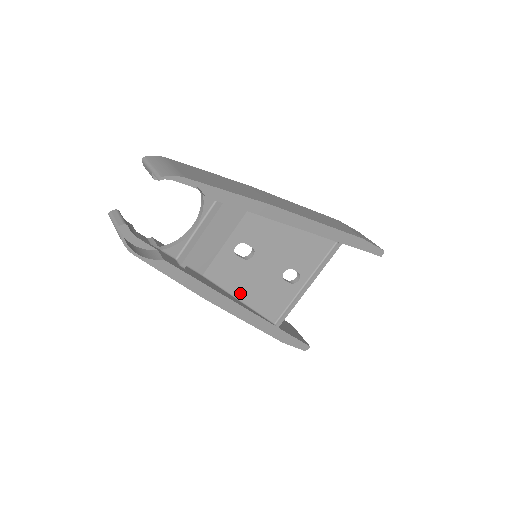
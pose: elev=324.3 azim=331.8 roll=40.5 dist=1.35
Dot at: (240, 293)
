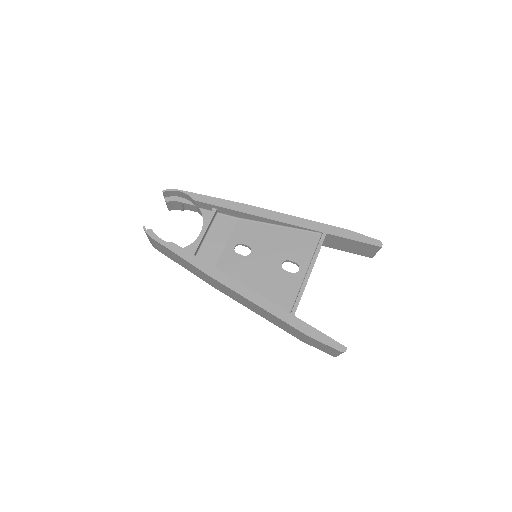
Dot at: (248, 284)
